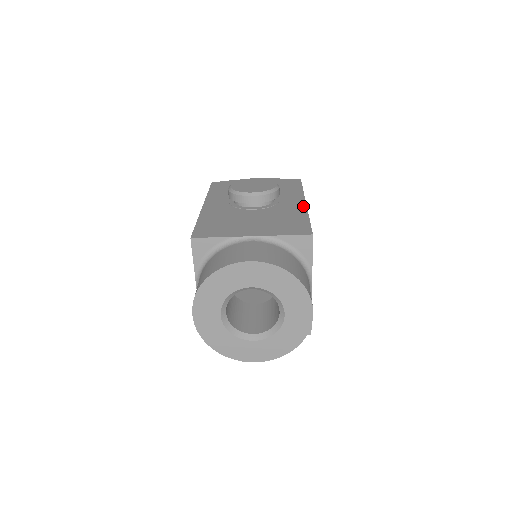
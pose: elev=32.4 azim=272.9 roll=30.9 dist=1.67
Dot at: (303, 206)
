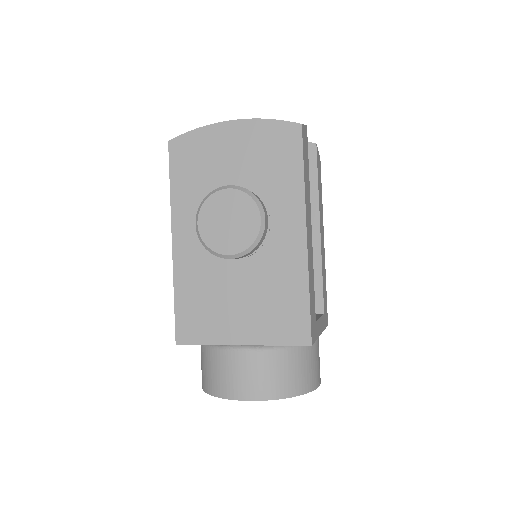
Dot at: (302, 249)
